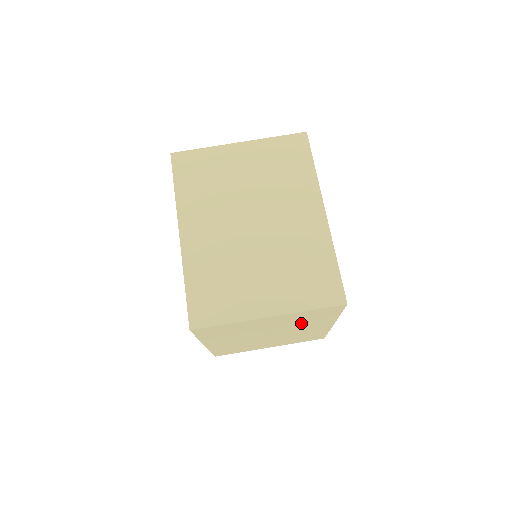
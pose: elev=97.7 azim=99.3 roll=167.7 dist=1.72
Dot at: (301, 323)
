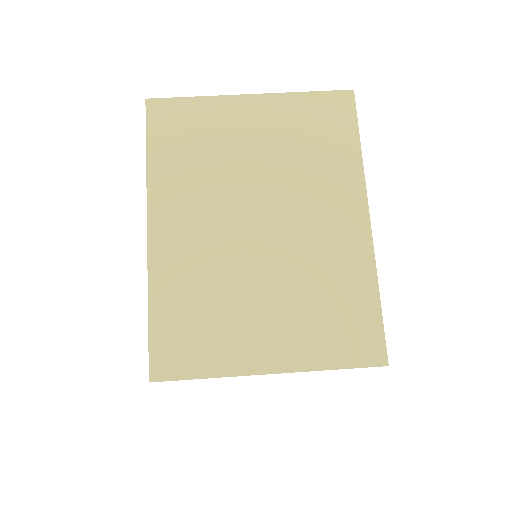
Dot at: occluded
